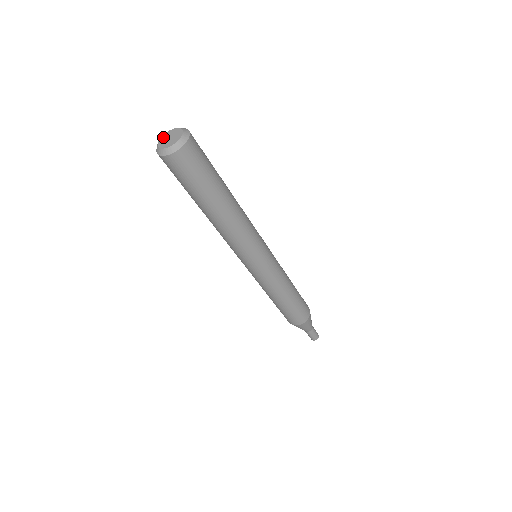
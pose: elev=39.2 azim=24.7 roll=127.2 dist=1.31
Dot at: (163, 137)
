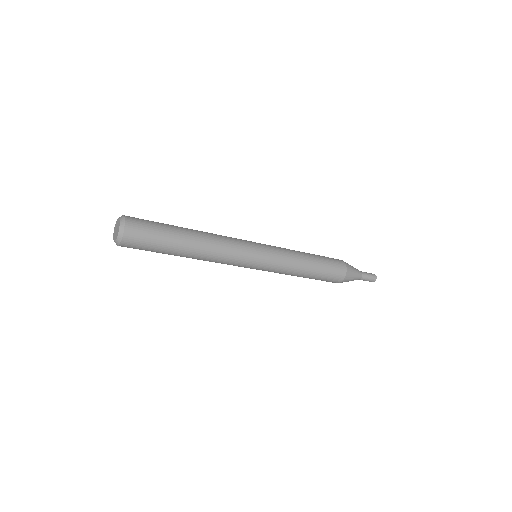
Dot at: (115, 225)
